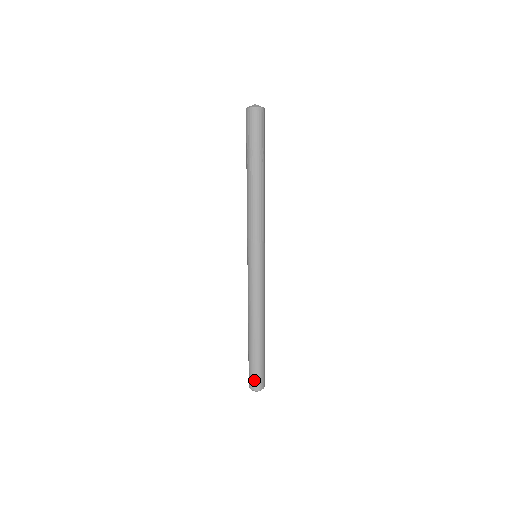
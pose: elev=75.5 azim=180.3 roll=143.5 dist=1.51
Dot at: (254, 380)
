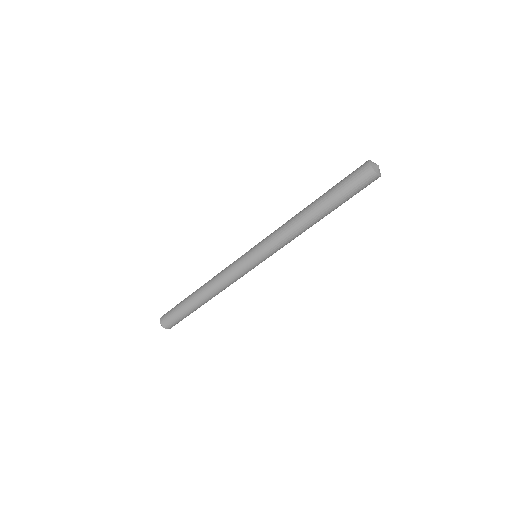
Dot at: (167, 318)
